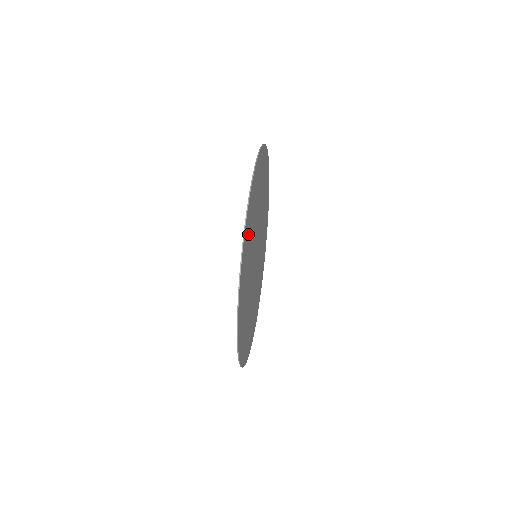
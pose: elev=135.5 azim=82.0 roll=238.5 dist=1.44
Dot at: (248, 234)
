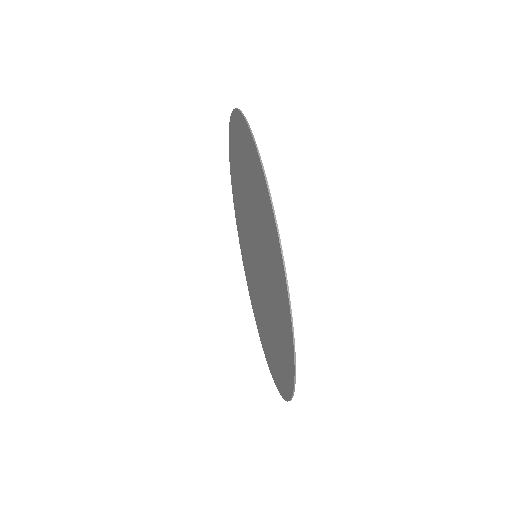
Dot at: (285, 344)
